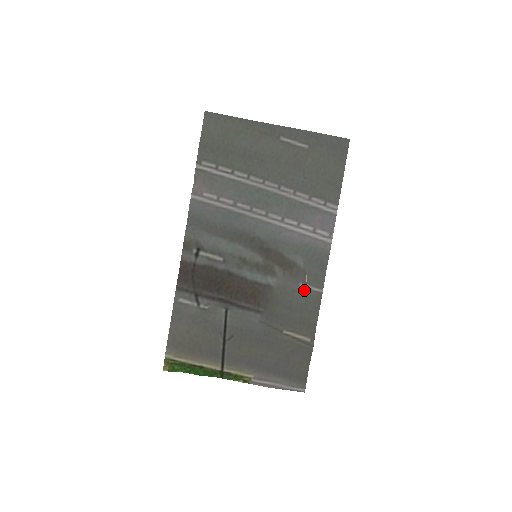
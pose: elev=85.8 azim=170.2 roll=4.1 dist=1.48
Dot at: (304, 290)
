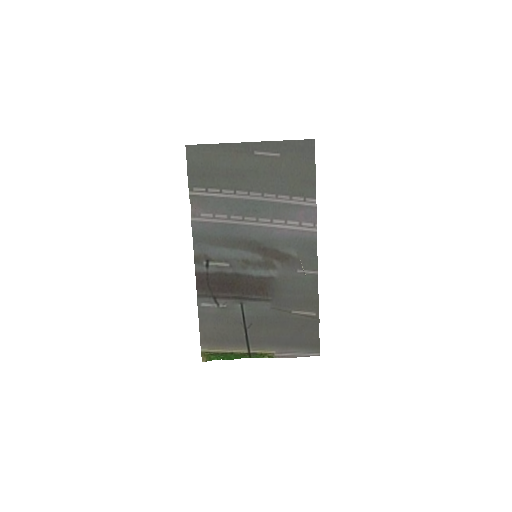
Dot at: (302, 275)
